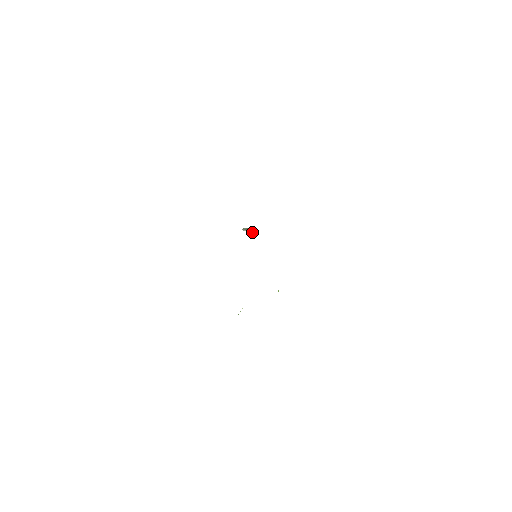
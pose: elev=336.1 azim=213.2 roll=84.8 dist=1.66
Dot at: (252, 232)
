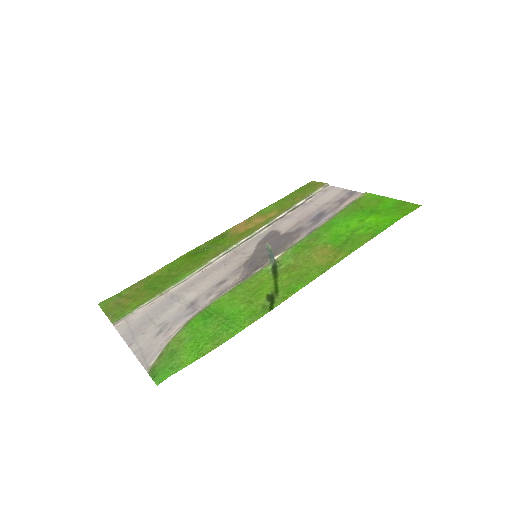
Dot at: (271, 260)
